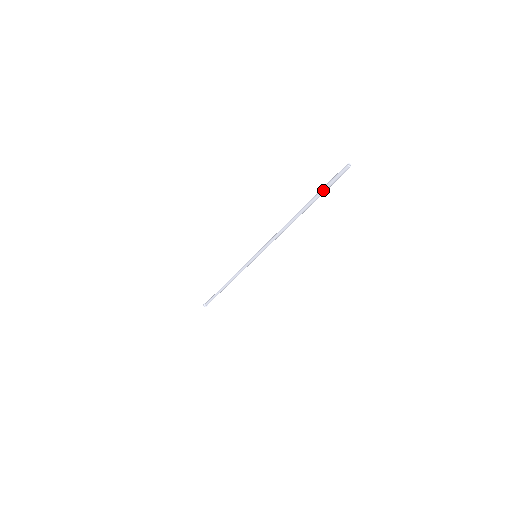
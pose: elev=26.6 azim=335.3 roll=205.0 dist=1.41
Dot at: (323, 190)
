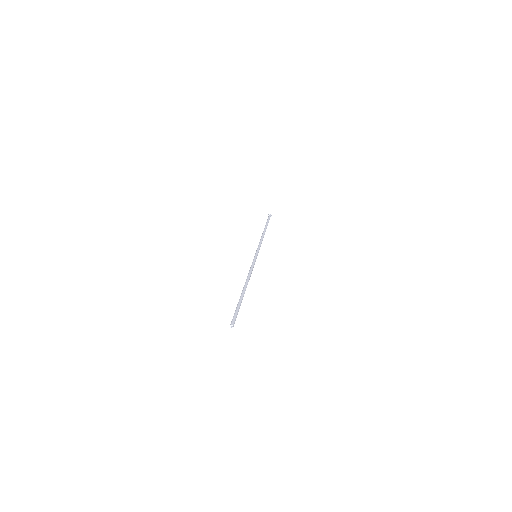
Dot at: (236, 308)
